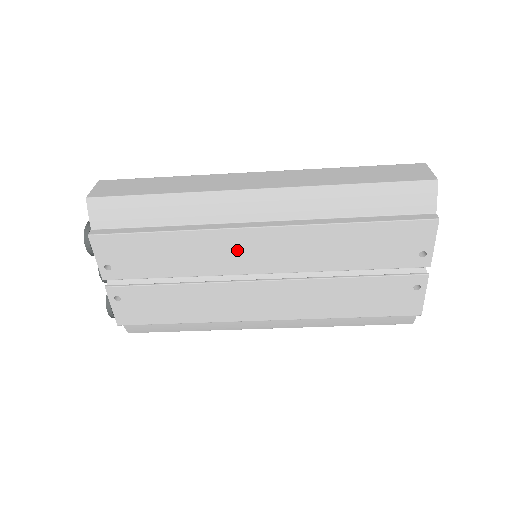
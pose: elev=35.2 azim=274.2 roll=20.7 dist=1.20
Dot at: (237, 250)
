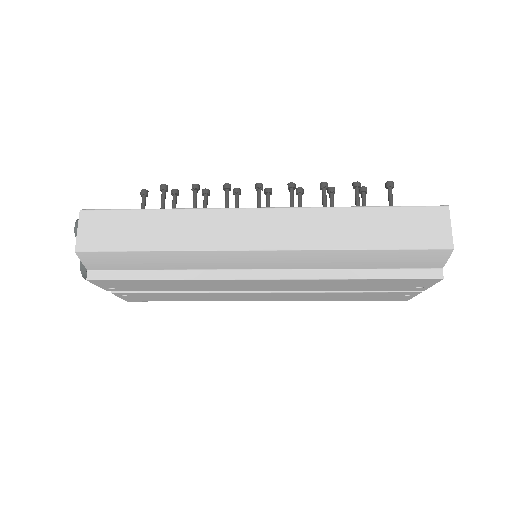
Dot at: (239, 285)
